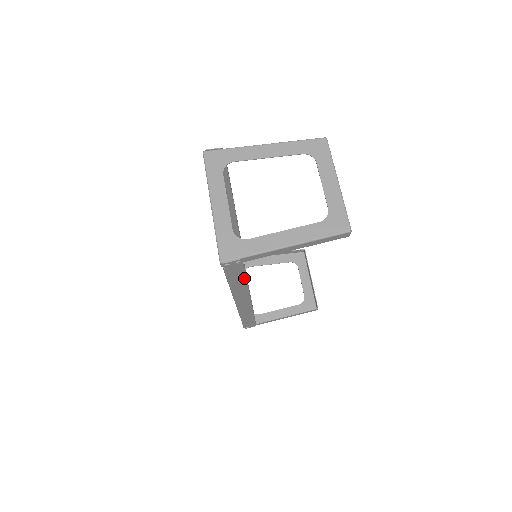
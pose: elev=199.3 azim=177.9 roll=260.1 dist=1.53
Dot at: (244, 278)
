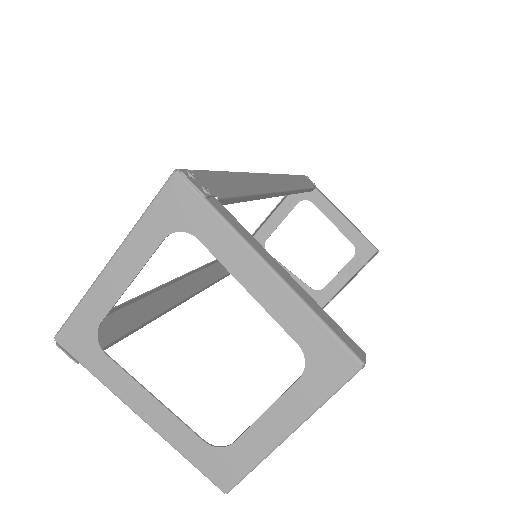
Dot at: occluded
